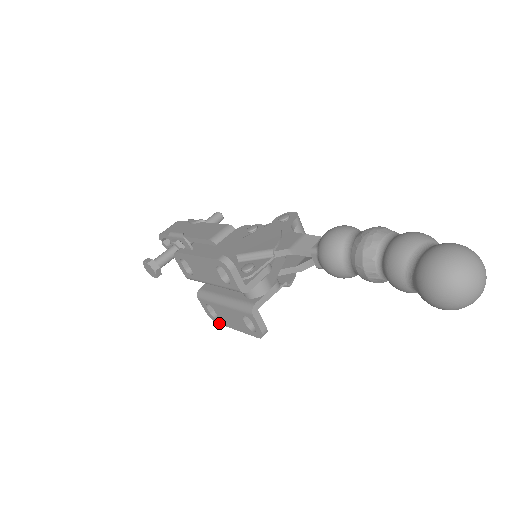
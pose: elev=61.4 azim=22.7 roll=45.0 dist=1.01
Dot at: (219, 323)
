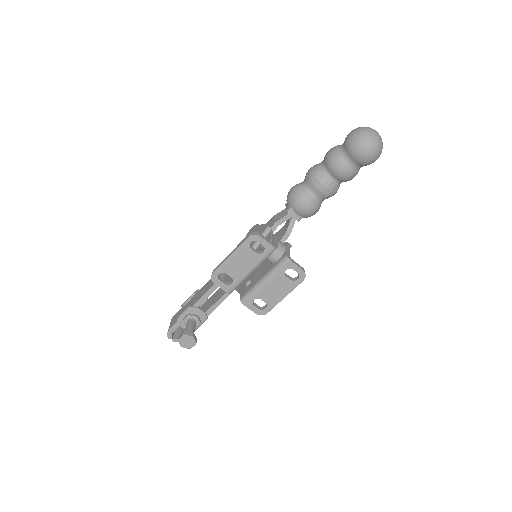
Dot at: (269, 310)
